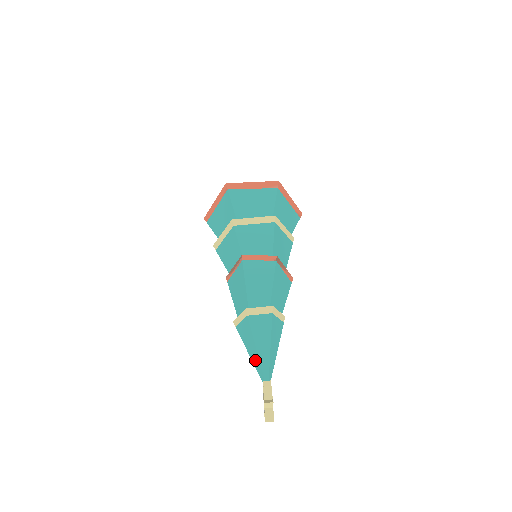
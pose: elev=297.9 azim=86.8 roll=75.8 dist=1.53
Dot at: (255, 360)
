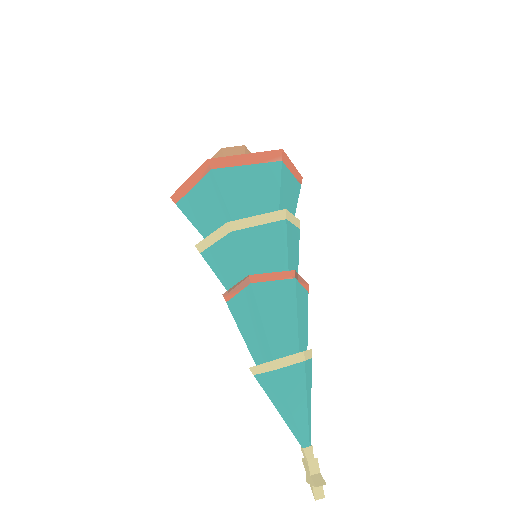
Dot at: (289, 422)
